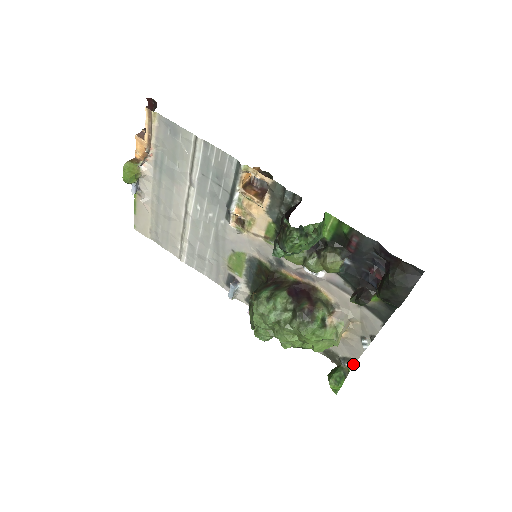
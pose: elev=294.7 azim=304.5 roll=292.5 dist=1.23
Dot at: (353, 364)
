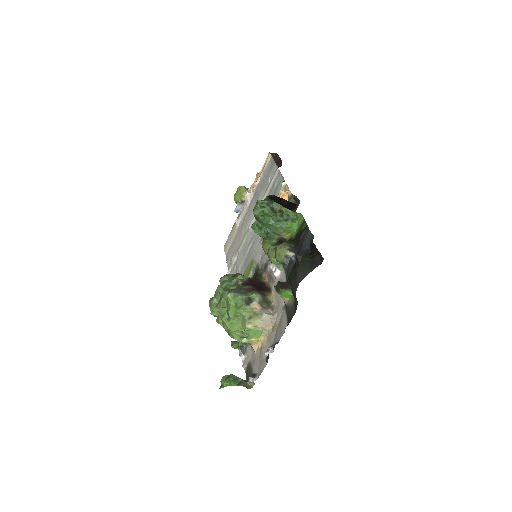
Dot at: (254, 379)
